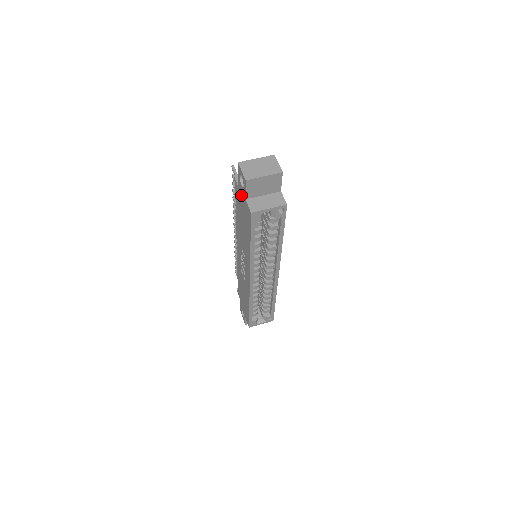
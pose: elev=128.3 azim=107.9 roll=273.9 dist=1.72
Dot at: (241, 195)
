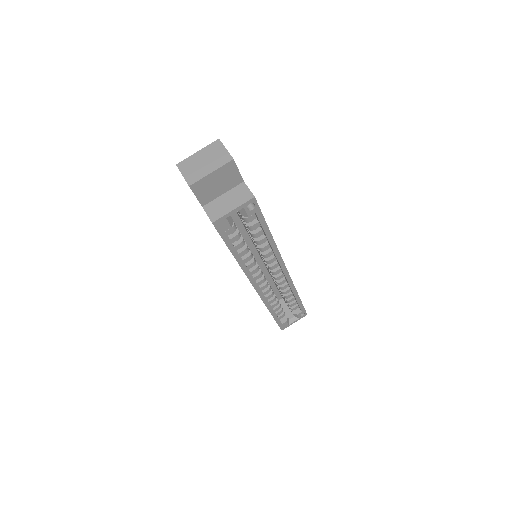
Dot at: occluded
